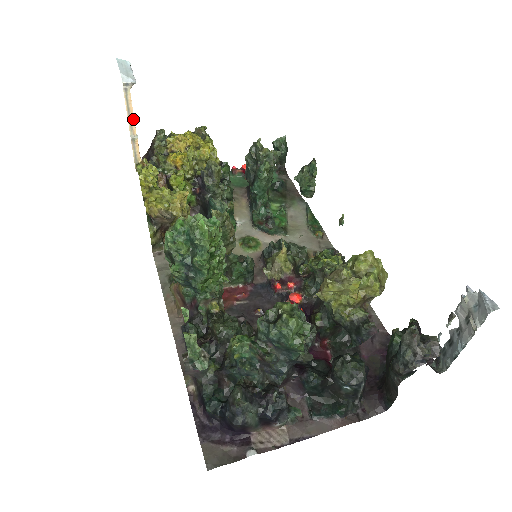
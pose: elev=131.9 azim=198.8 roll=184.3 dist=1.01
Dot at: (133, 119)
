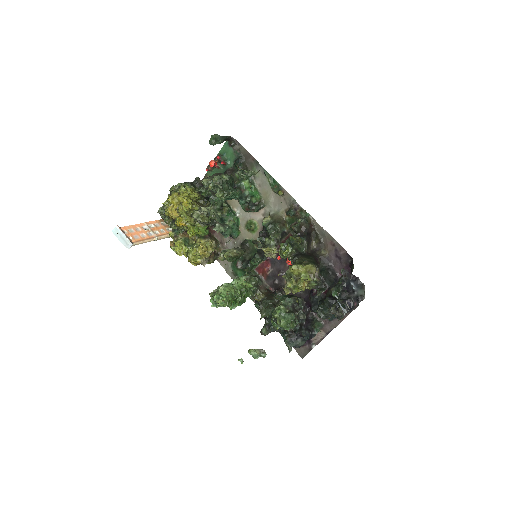
Dot at: (147, 240)
